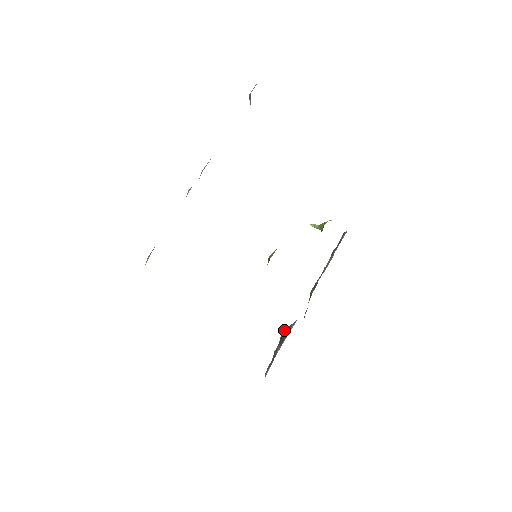
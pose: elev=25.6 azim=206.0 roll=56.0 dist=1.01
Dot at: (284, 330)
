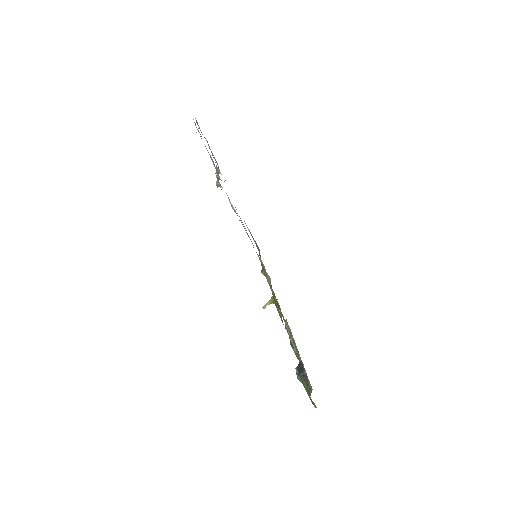
Dot at: (297, 368)
